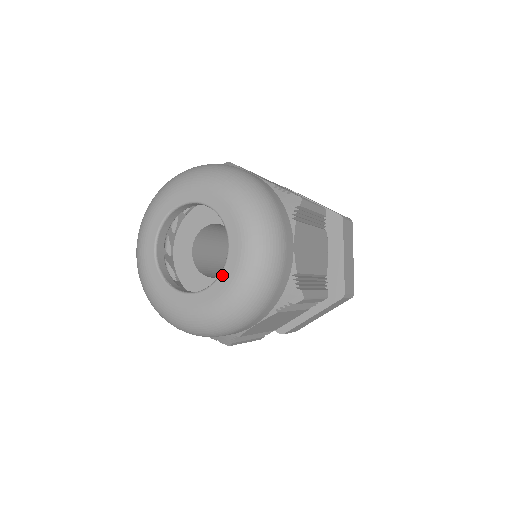
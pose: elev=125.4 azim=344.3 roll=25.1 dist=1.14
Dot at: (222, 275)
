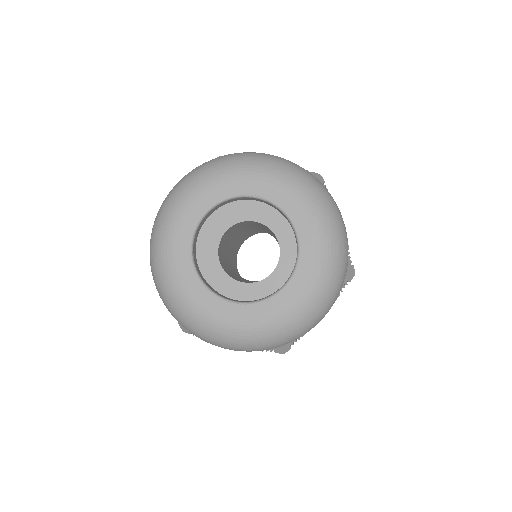
Dot at: (257, 305)
